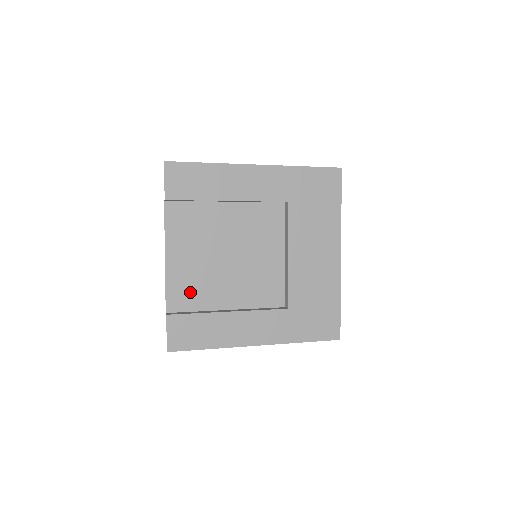
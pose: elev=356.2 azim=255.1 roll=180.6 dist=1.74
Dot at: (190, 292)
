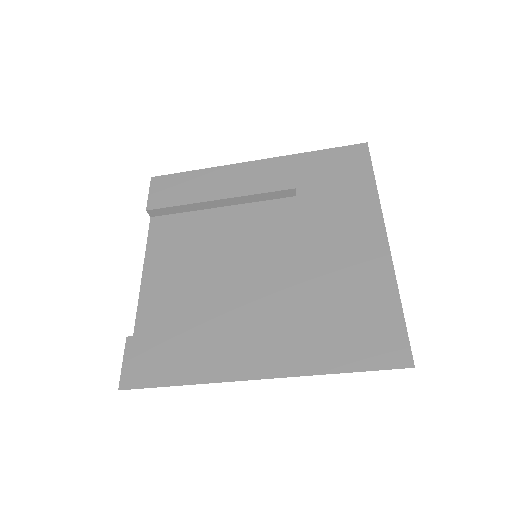
Dot at: (167, 312)
